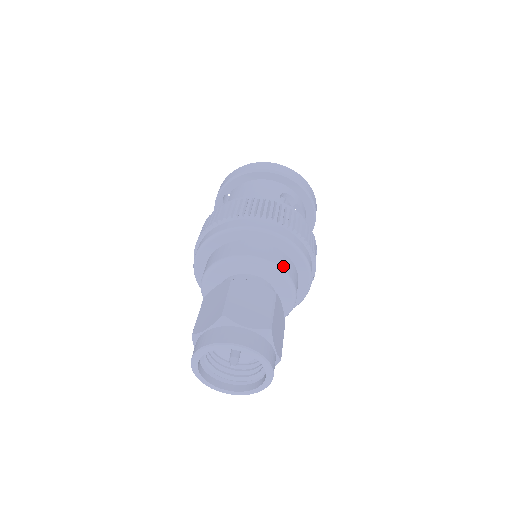
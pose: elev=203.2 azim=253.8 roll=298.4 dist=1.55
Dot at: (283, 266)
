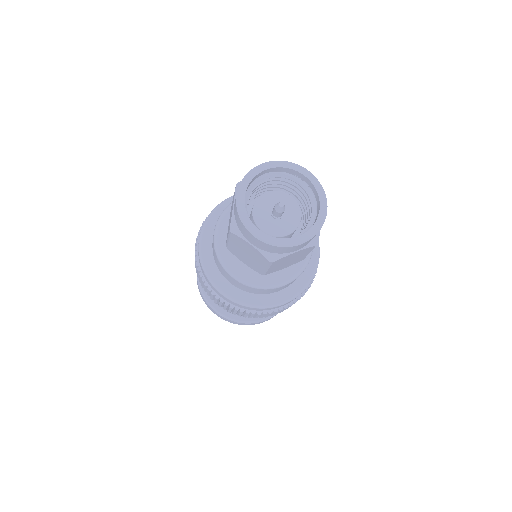
Dot at: occluded
